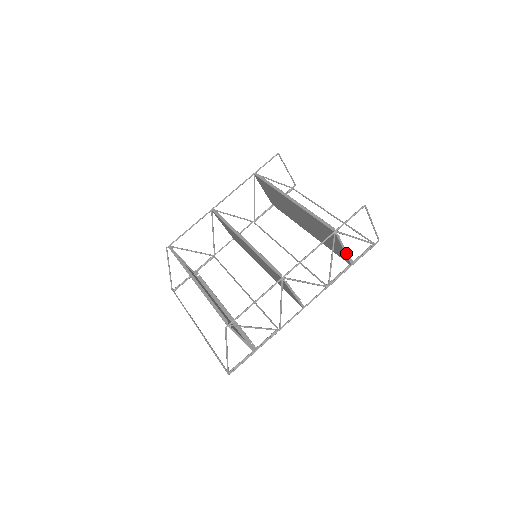
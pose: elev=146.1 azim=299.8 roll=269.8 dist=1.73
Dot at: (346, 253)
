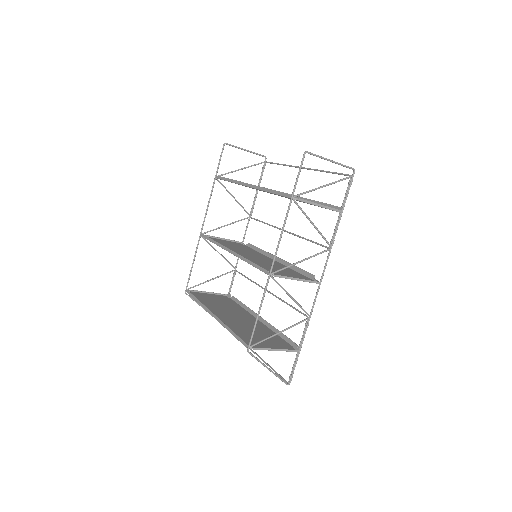
Dot at: (324, 207)
